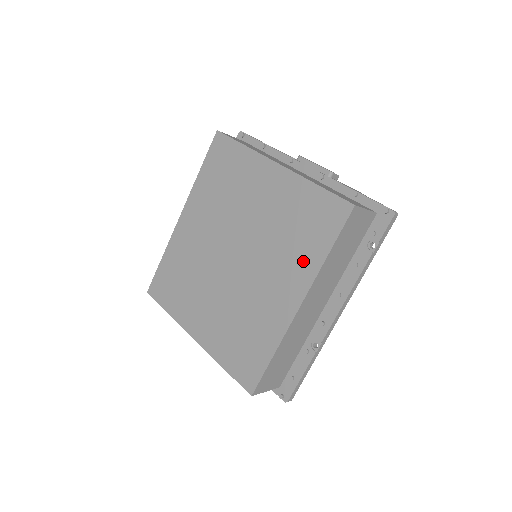
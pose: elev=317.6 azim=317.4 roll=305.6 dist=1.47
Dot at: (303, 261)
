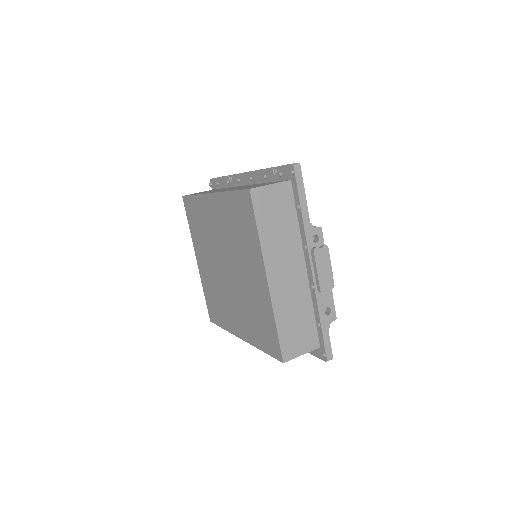
Dot at: (251, 332)
